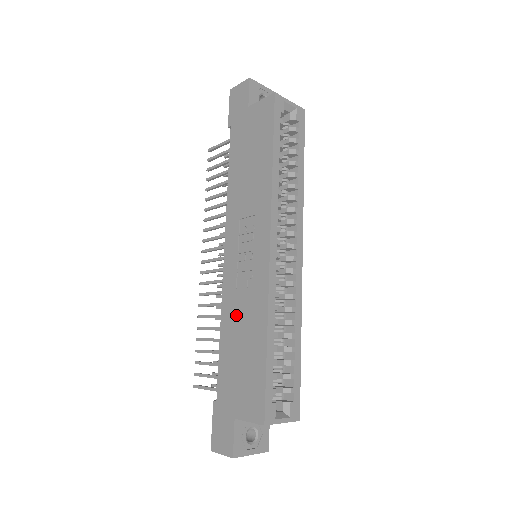
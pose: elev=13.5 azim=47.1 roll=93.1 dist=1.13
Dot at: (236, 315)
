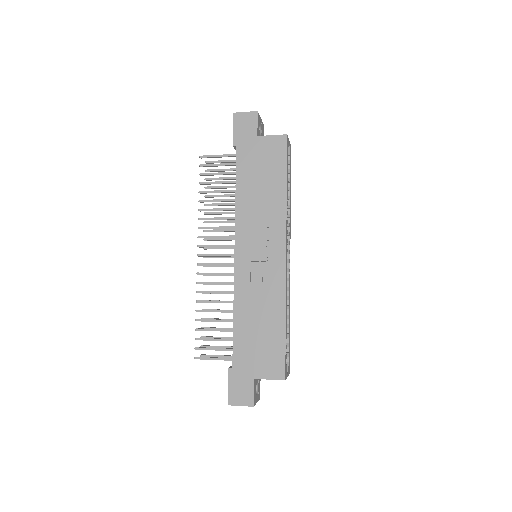
Dot at: (252, 303)
